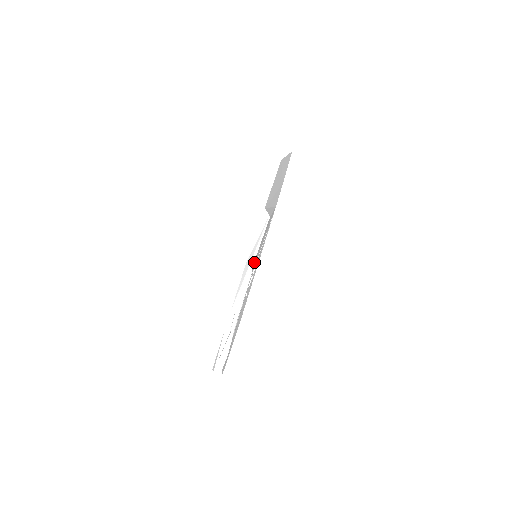
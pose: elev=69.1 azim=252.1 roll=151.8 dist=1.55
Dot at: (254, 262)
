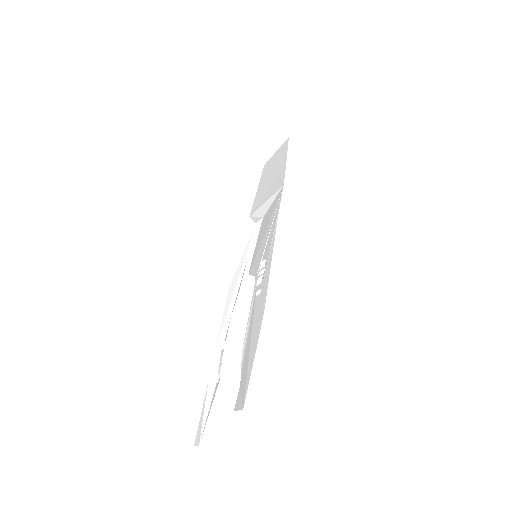
Dot at: (253, 266)
